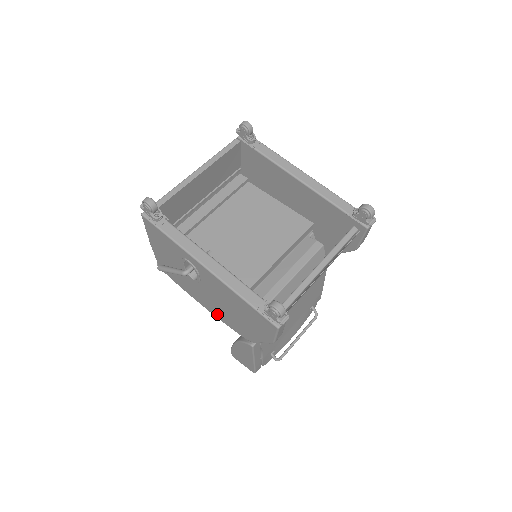
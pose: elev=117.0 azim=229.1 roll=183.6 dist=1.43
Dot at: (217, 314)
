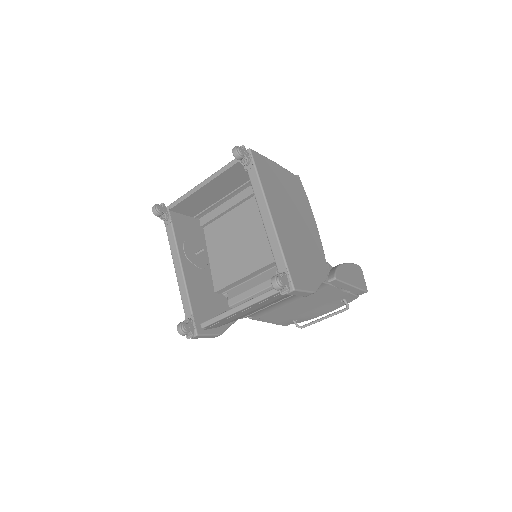
Dot at: occluded
